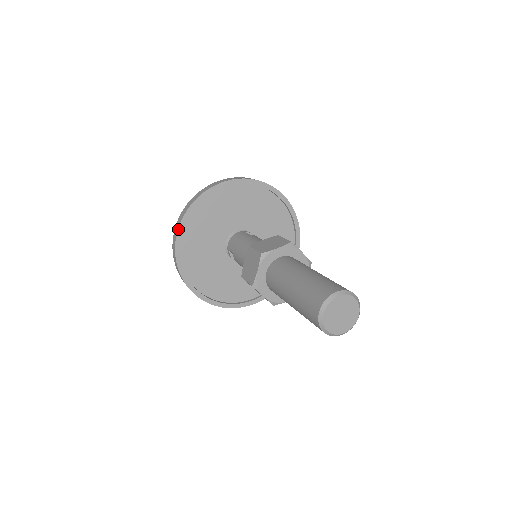
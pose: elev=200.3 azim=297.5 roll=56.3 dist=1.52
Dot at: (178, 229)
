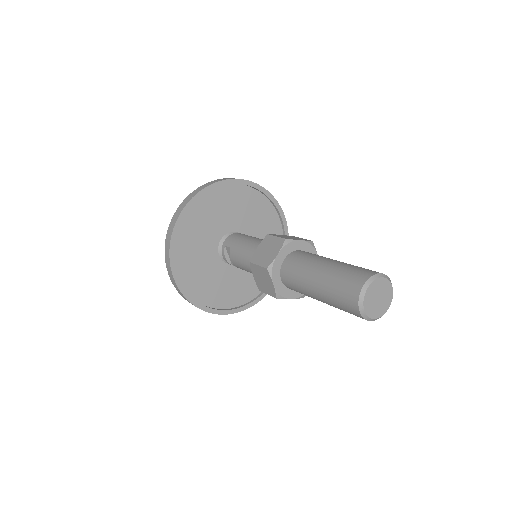
Dot at: (186, 204)
